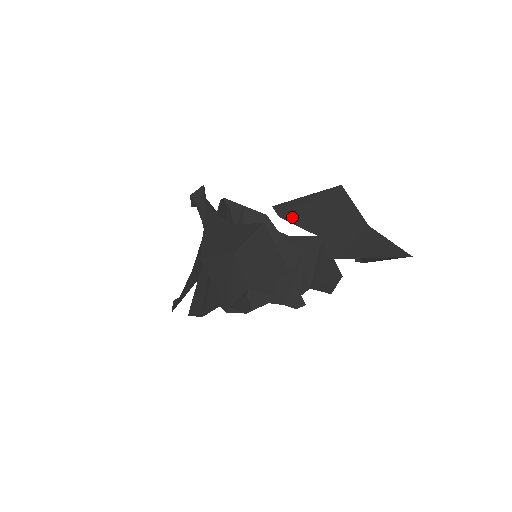
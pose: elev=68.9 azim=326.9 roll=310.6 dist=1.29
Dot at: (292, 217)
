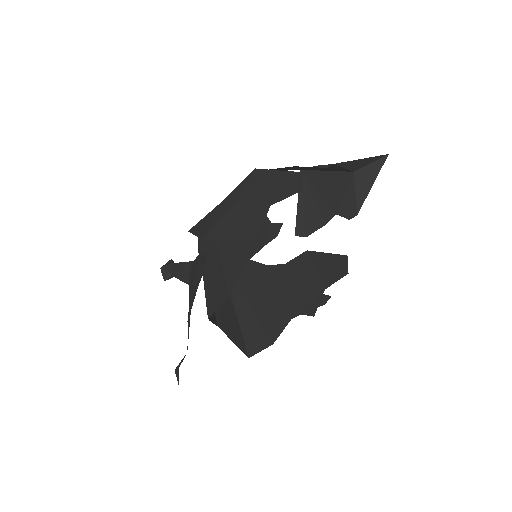
Dot at: occluded
